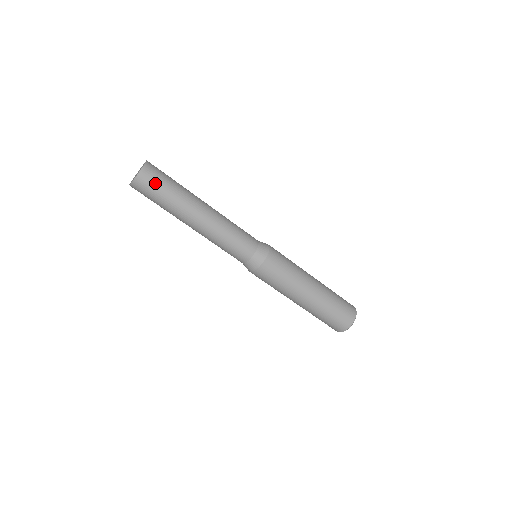
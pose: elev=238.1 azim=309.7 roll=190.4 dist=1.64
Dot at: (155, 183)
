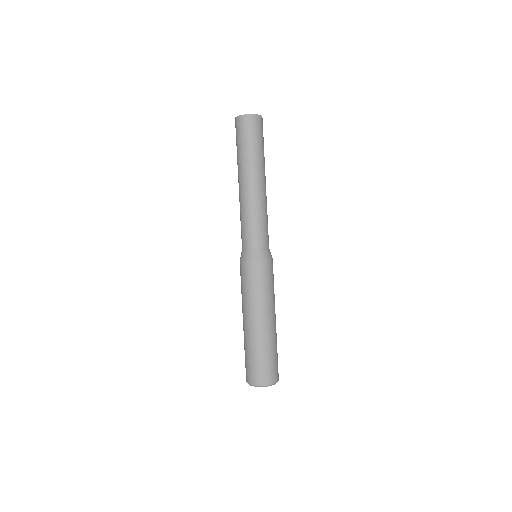
Dot at: (249, 131)
